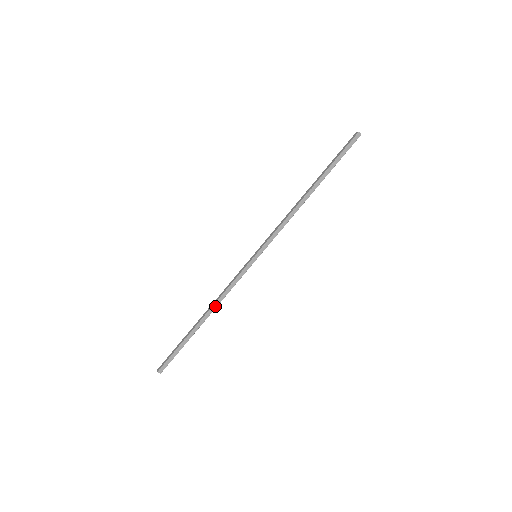
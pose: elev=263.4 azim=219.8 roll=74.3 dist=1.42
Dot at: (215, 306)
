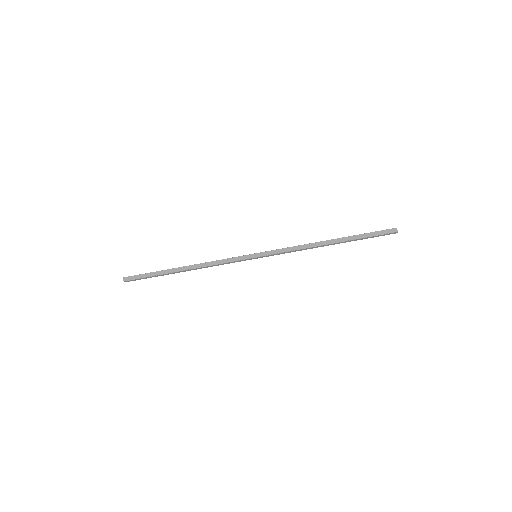
Dot at: (200, 268)
